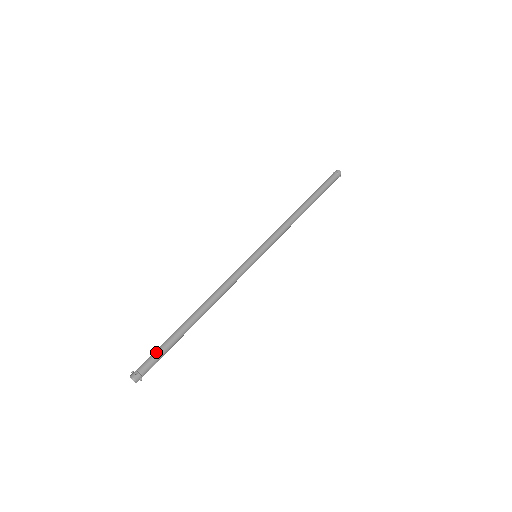
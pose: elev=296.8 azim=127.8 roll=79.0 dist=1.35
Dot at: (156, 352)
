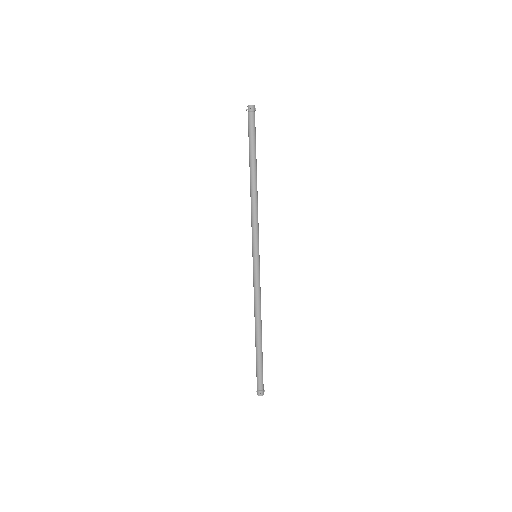
Dot at: (259, 374)
